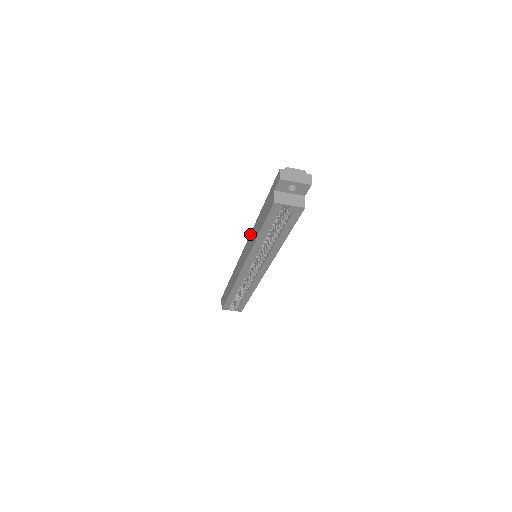
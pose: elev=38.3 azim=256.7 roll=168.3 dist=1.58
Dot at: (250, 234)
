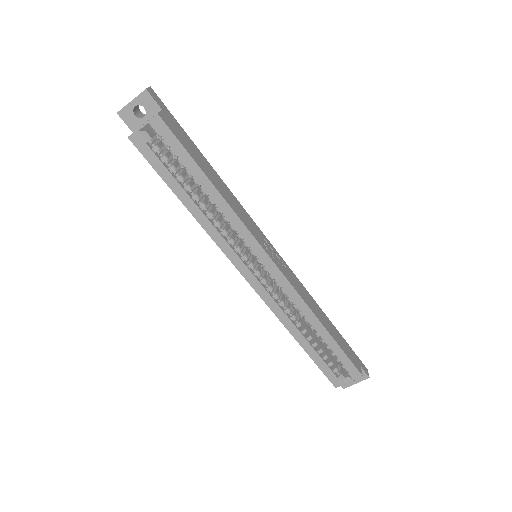
Dot at: occluded
